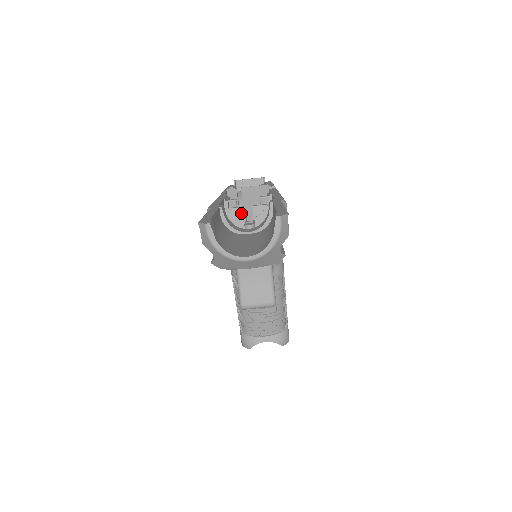
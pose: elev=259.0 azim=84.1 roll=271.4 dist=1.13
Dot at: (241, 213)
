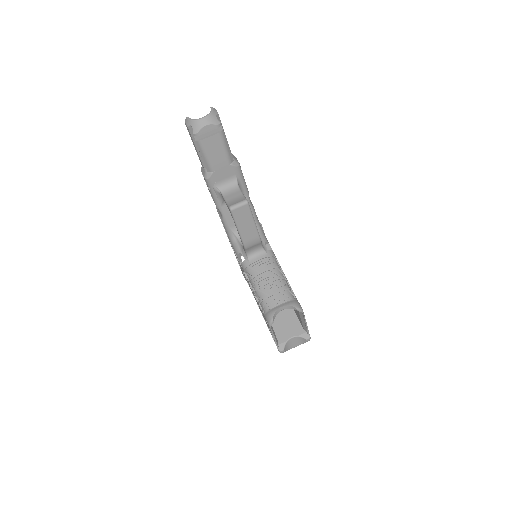
Dot at: occluded
